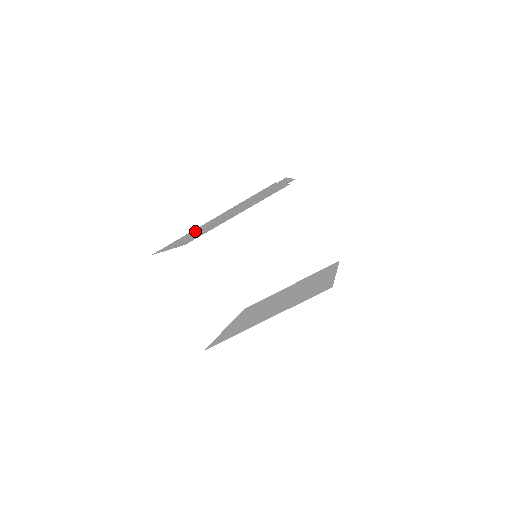
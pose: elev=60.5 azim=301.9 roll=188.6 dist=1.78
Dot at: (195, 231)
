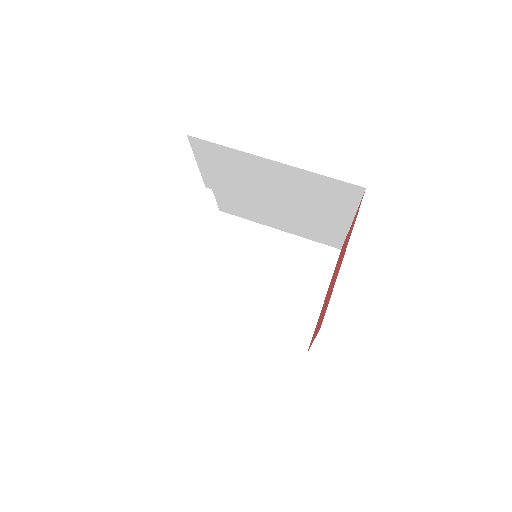
Dot at: (244, 163)
